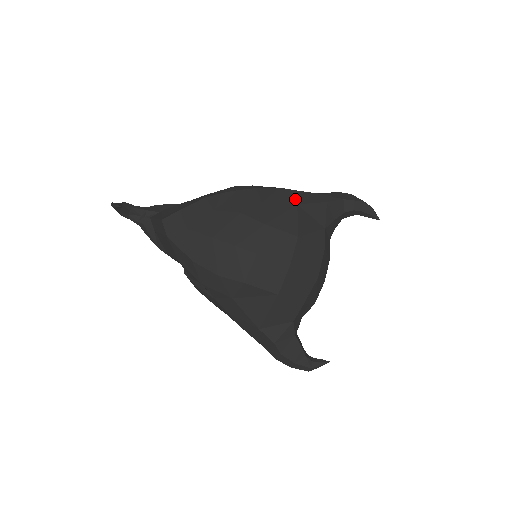
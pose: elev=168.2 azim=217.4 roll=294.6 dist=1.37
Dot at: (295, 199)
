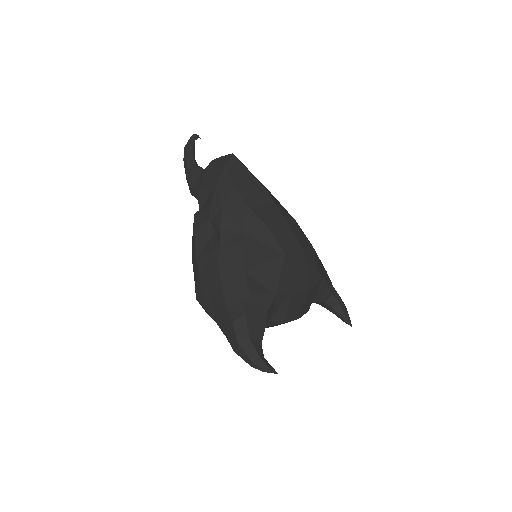
Dot at: occluded
